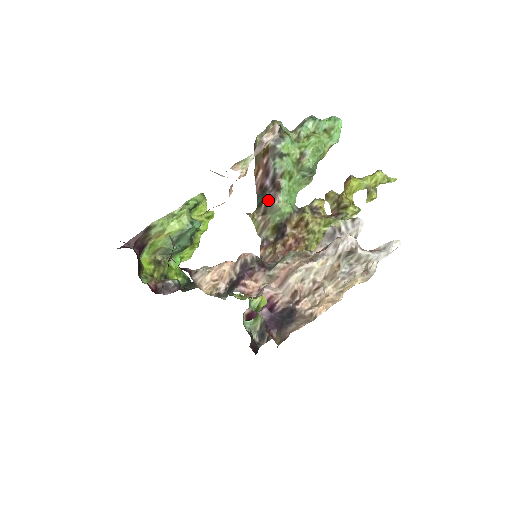
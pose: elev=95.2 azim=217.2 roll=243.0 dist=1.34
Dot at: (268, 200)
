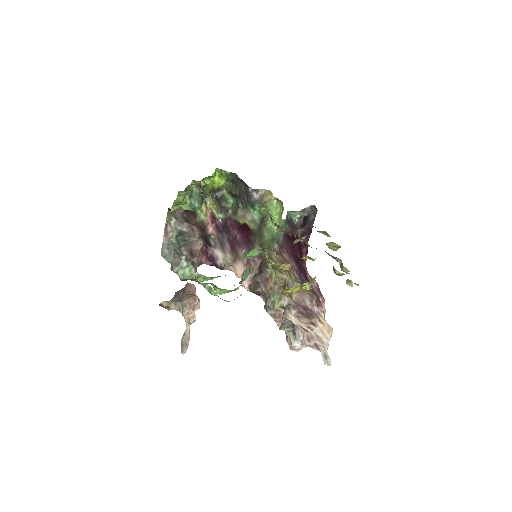
Dot at: occluded
